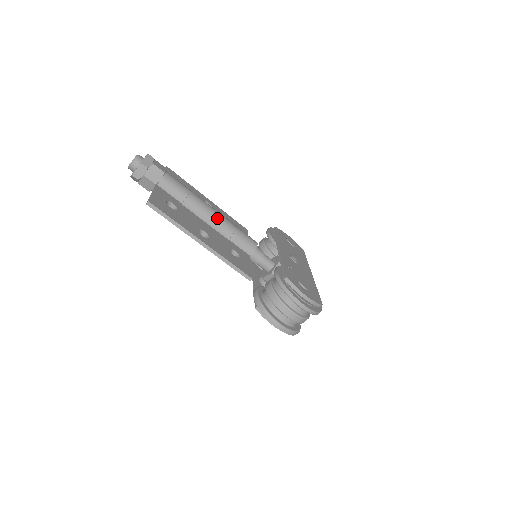
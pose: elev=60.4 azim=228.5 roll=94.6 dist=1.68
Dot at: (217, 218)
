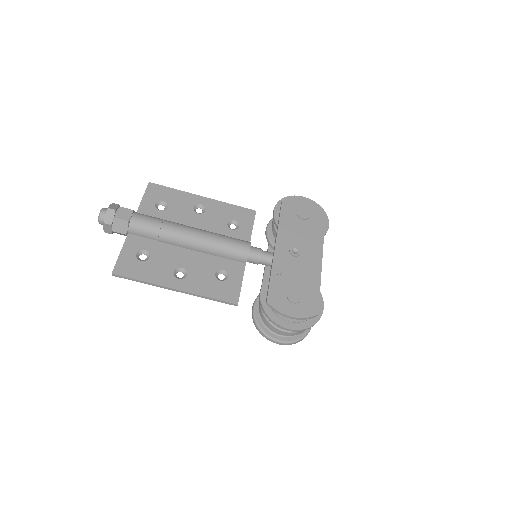
Dot at: (197, 241)
